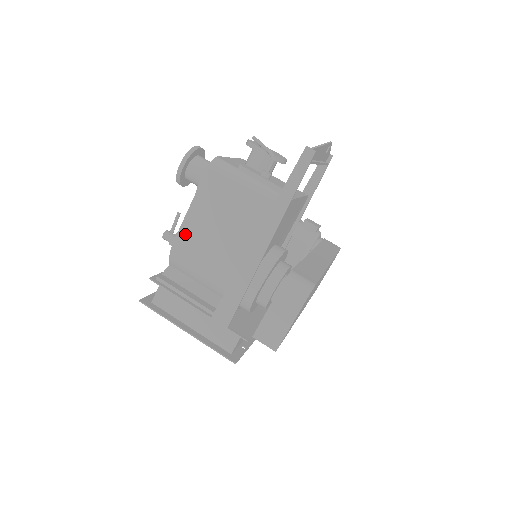
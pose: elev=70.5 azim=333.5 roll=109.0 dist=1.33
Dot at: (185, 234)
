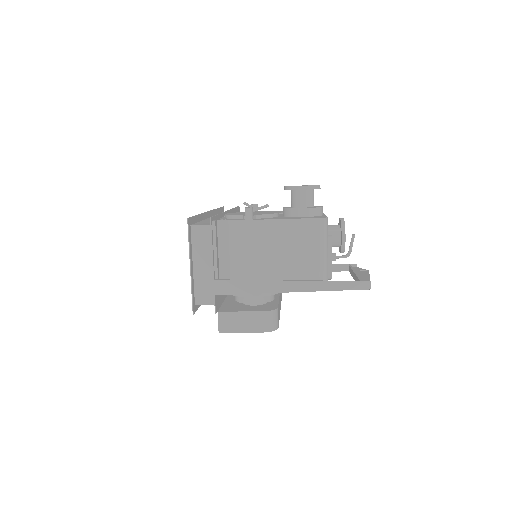
Dot at: (261, 226)
